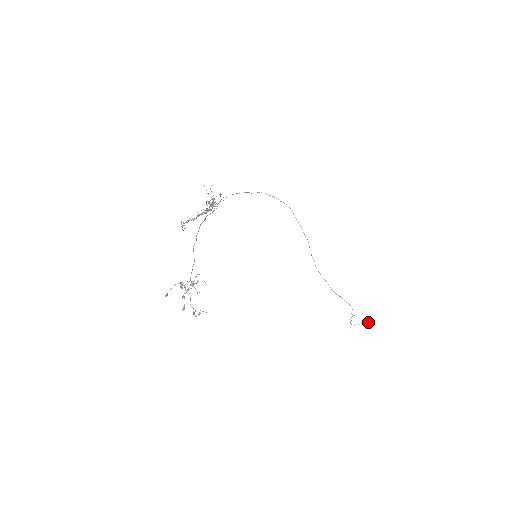
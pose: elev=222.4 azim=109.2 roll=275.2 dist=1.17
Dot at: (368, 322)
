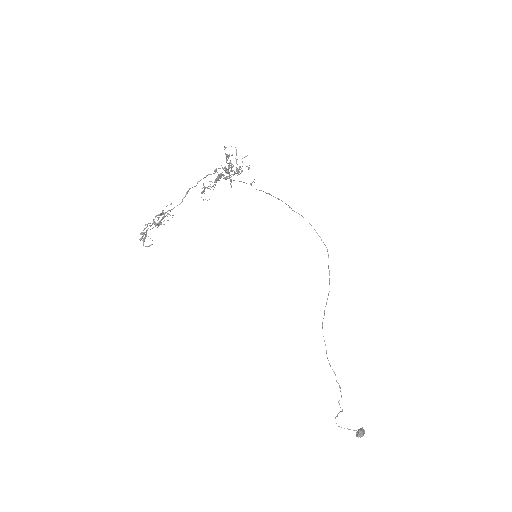
Dot at: (357, 432)
